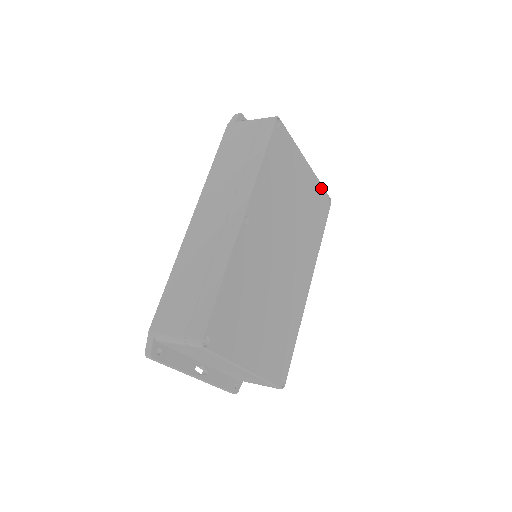
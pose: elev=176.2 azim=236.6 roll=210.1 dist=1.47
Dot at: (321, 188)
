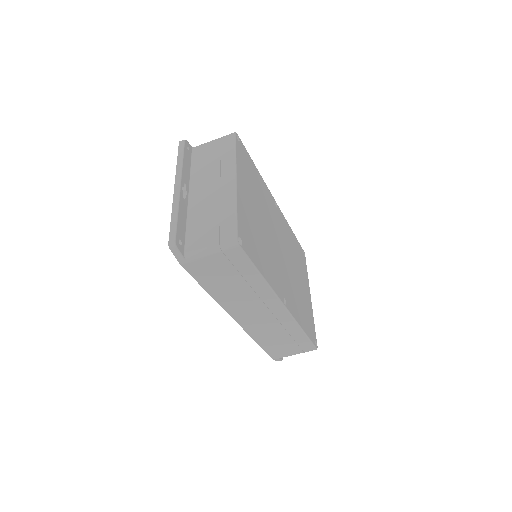
Dot at: (314, 325)
